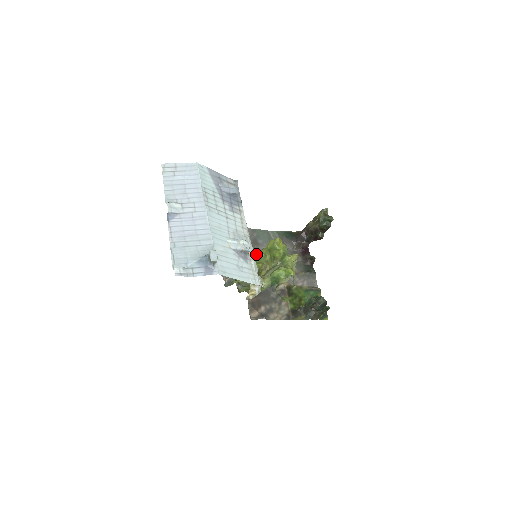
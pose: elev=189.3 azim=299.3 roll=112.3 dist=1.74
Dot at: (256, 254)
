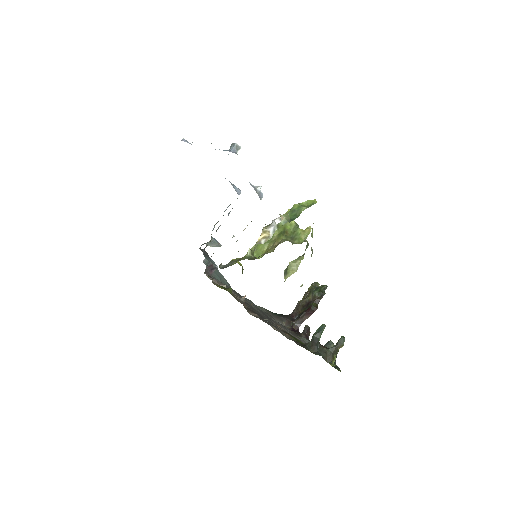
Dot at: occluded
